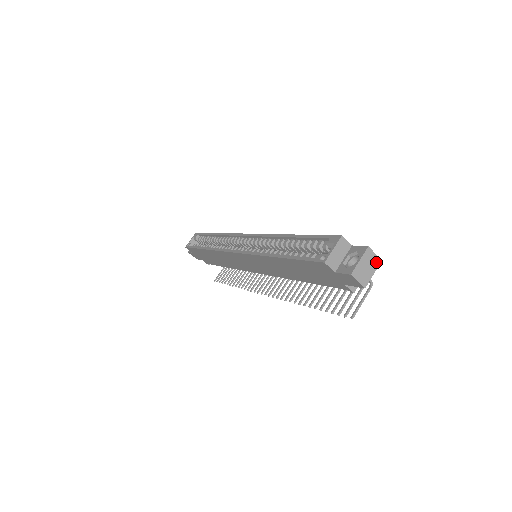
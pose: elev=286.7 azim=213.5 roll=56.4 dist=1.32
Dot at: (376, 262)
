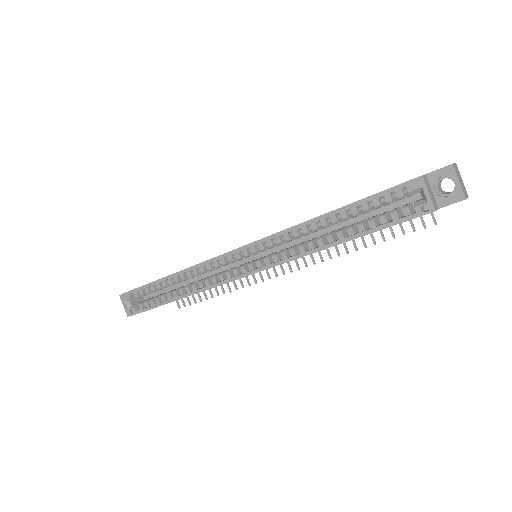
Dot at: (457, 169)
